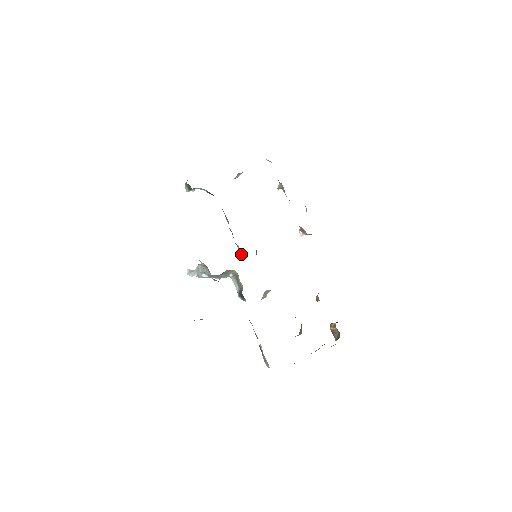
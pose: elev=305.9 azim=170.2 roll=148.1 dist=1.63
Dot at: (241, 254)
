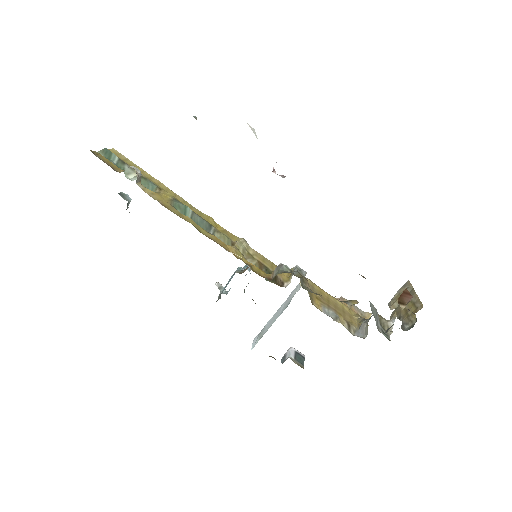
Dot at: occluded
